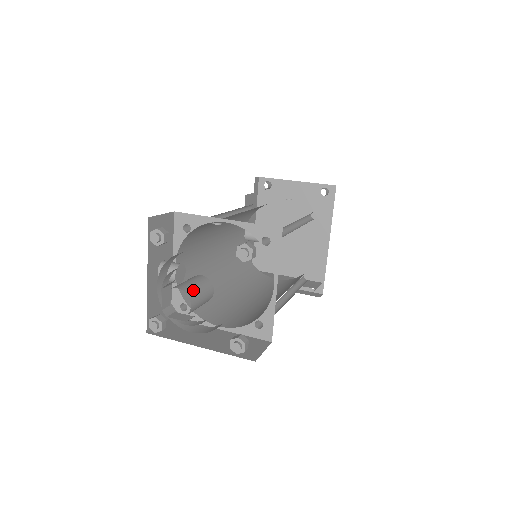
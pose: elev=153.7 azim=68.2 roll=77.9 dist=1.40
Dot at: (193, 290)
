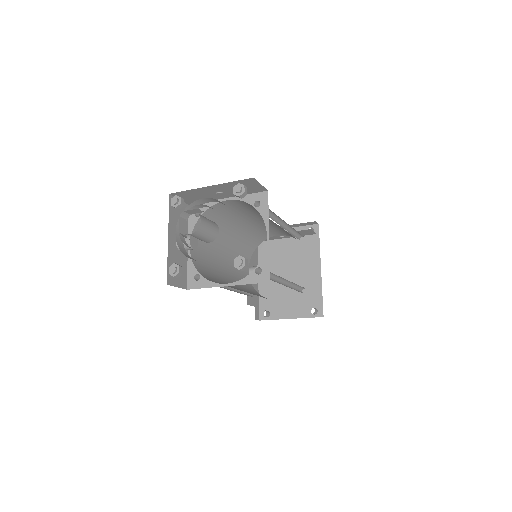
Dot at: (202, 216)
